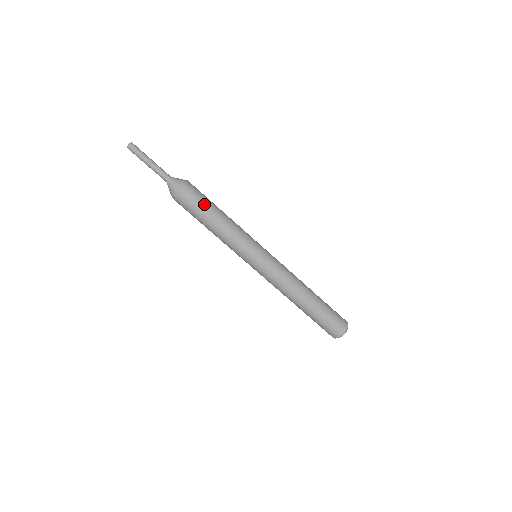
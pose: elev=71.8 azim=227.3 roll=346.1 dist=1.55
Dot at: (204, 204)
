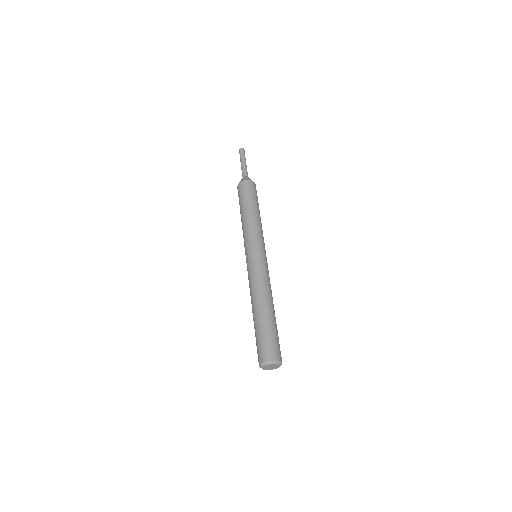
Dot at: (255, 198)
